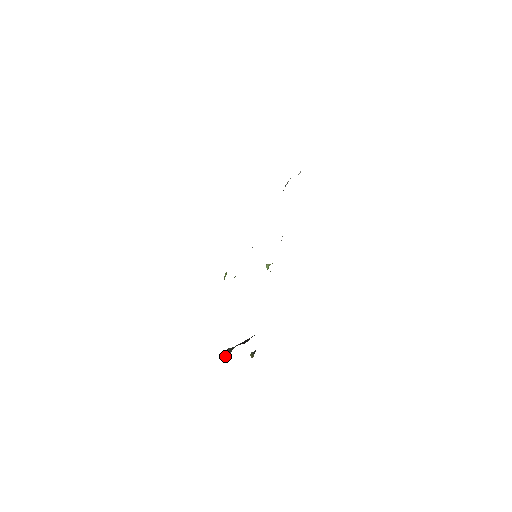
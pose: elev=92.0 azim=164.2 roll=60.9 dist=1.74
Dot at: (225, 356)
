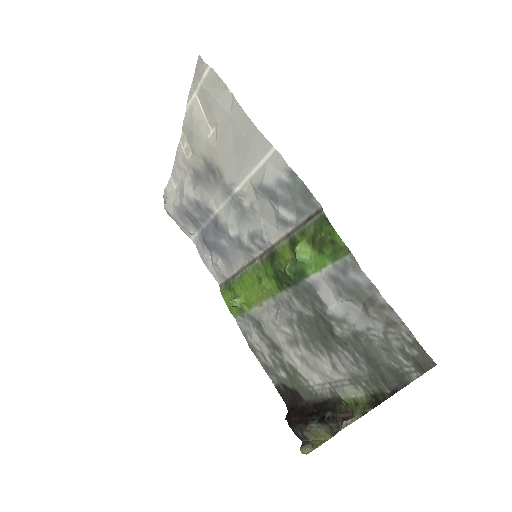
Dot at: (347, 418)
